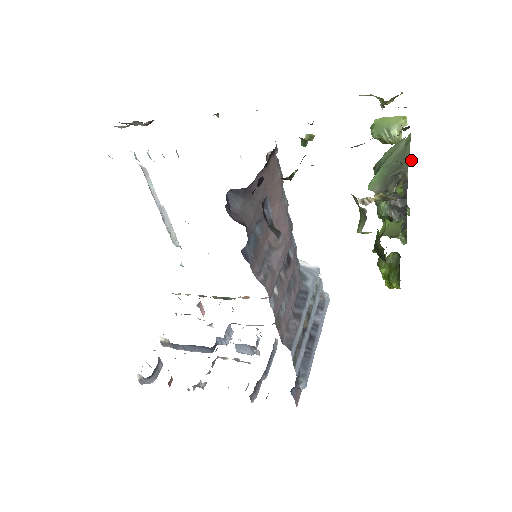
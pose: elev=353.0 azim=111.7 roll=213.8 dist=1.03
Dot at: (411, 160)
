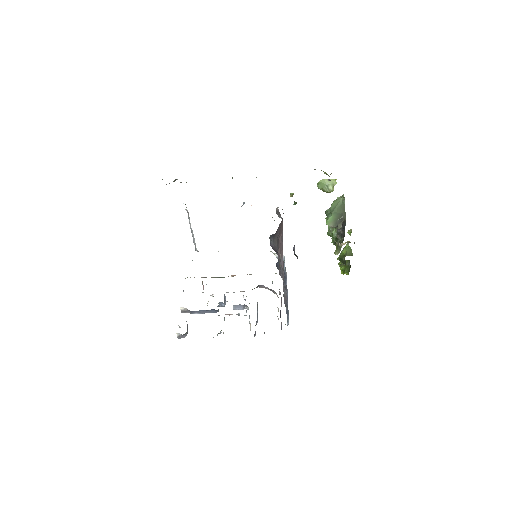
Dot at: occluded
